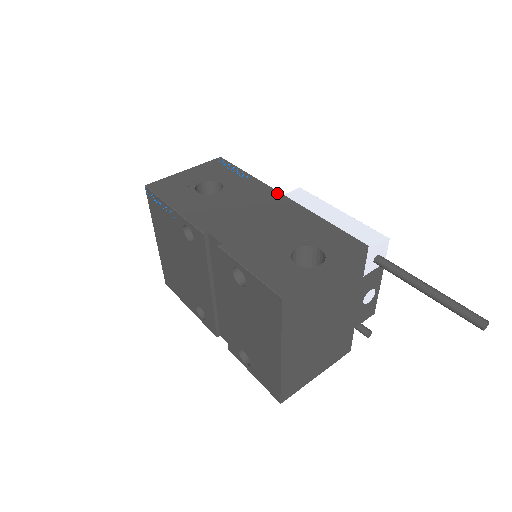
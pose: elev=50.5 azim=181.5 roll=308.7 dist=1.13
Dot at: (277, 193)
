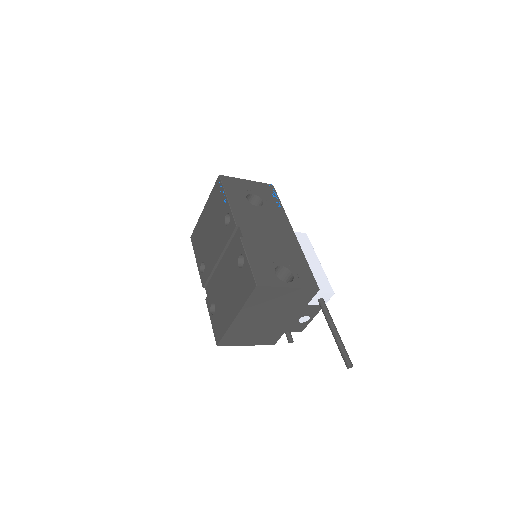
Dot at: (291, 228)
